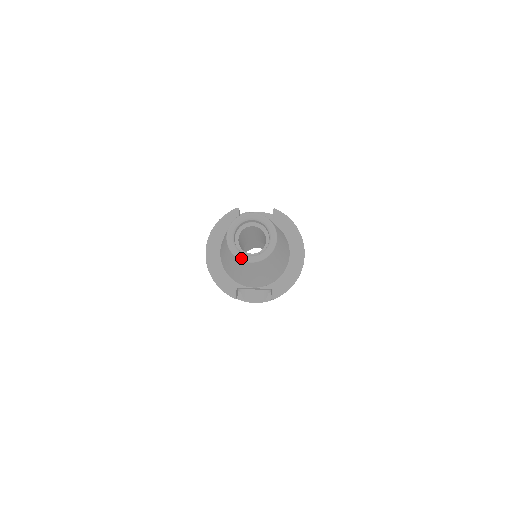
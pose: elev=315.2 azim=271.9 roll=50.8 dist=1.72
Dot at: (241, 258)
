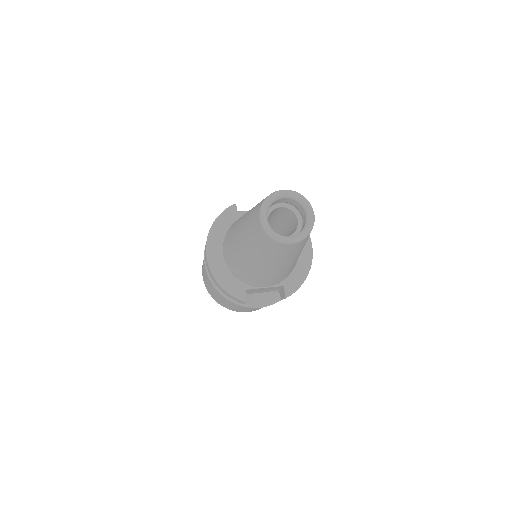
Dot at: (280, 240)
